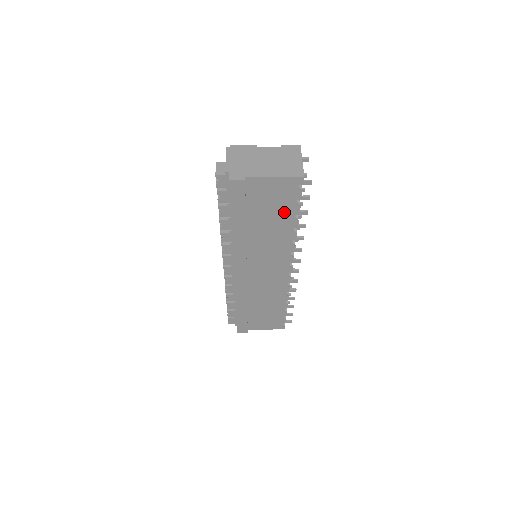
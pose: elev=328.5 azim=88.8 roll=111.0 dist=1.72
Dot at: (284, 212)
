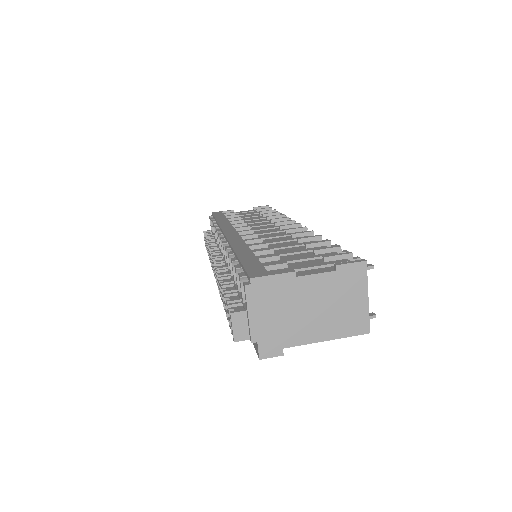
Dot at: occluded
